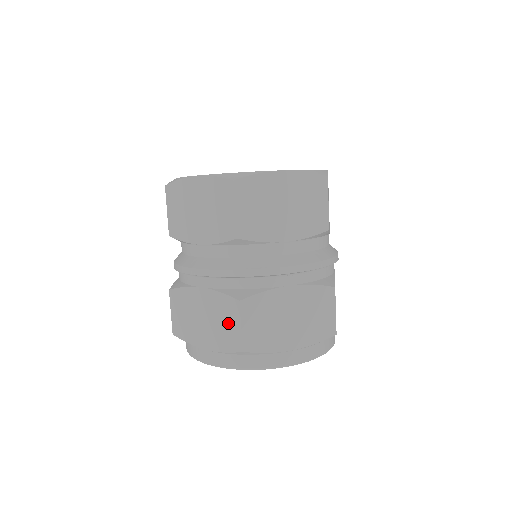
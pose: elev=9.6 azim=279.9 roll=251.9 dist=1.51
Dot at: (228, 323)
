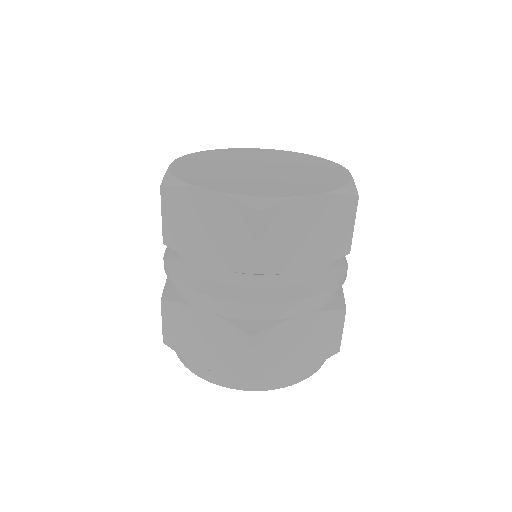
Dot at: occluded
